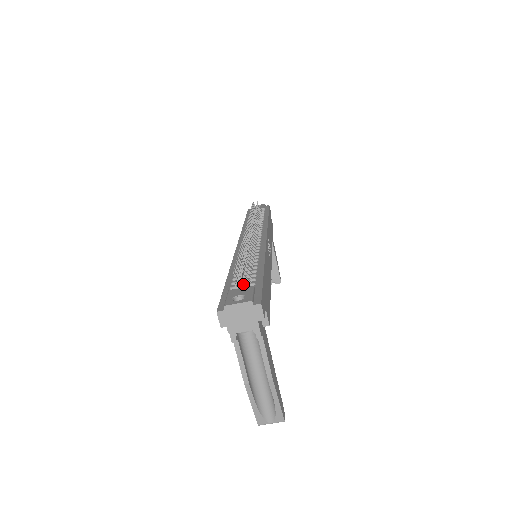
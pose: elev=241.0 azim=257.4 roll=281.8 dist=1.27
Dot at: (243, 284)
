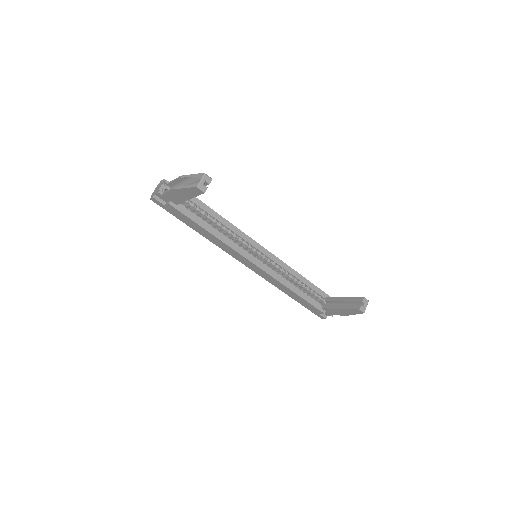
Dot at: occluded
